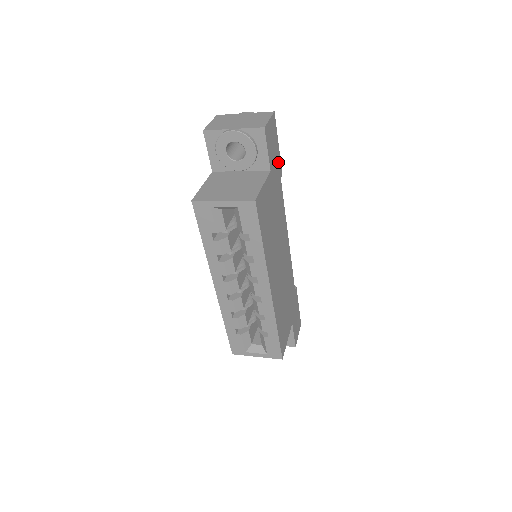
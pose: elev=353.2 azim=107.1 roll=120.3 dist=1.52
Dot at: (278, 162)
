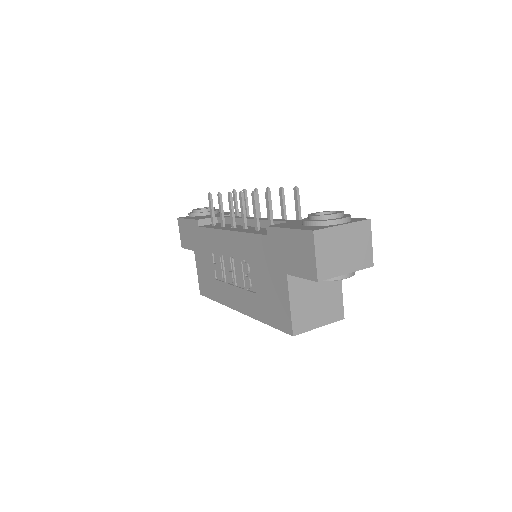
Dot at: occluded
